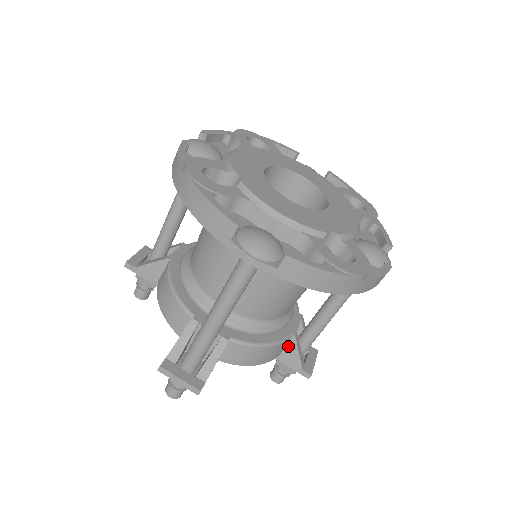
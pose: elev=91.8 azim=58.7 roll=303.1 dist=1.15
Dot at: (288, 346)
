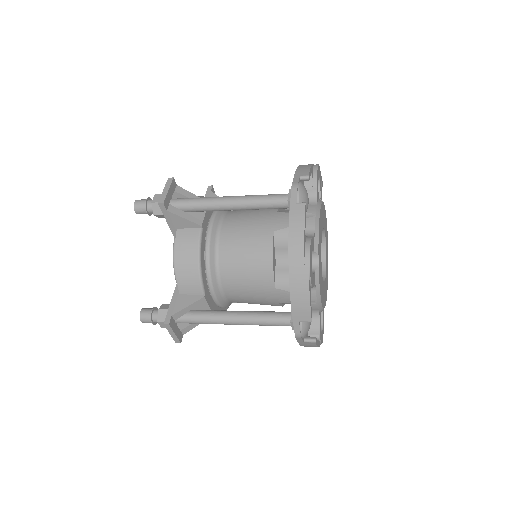
Dot at: occluded
